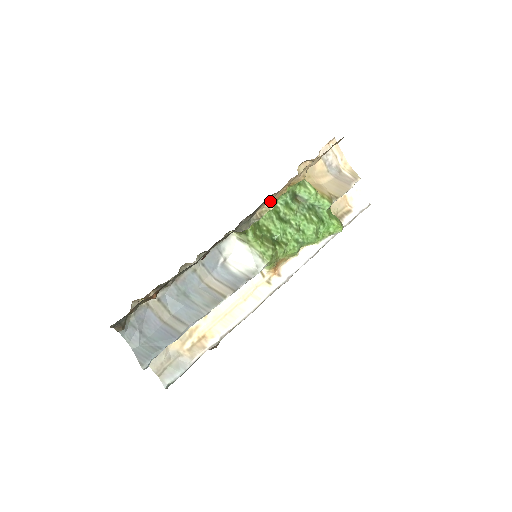
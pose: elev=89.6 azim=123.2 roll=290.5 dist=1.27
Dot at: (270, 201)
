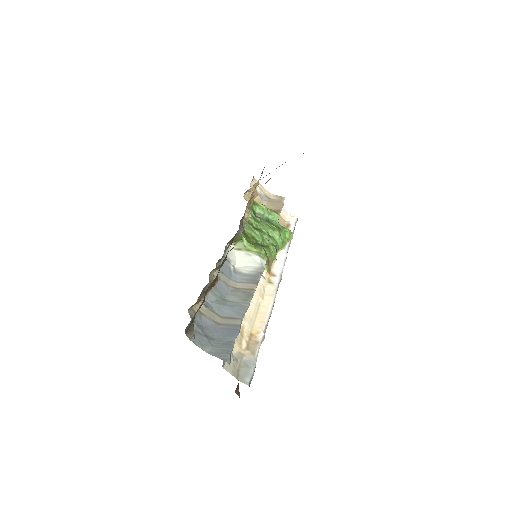
Dot at: (247, 210)
